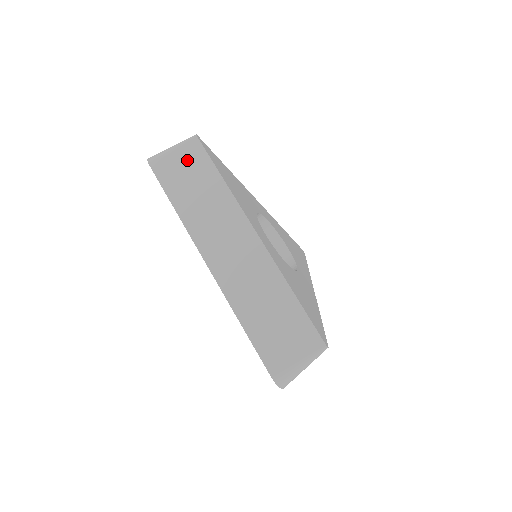
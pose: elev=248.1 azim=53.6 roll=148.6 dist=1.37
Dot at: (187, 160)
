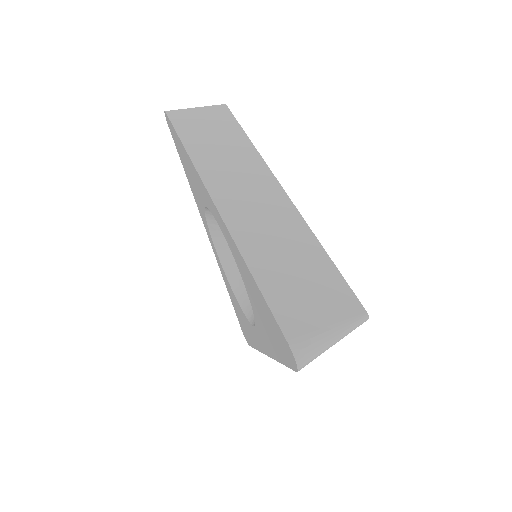
Dot at: (211, 118)
